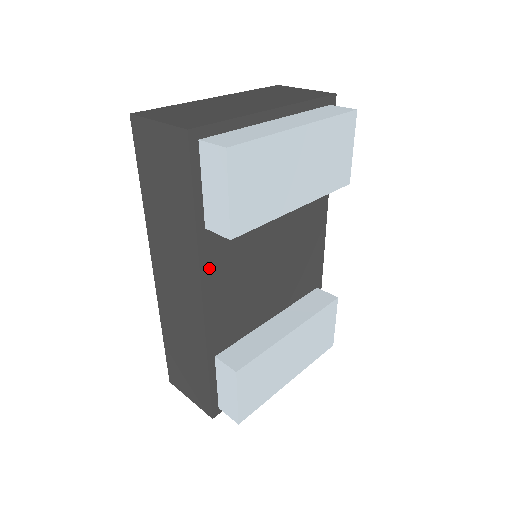
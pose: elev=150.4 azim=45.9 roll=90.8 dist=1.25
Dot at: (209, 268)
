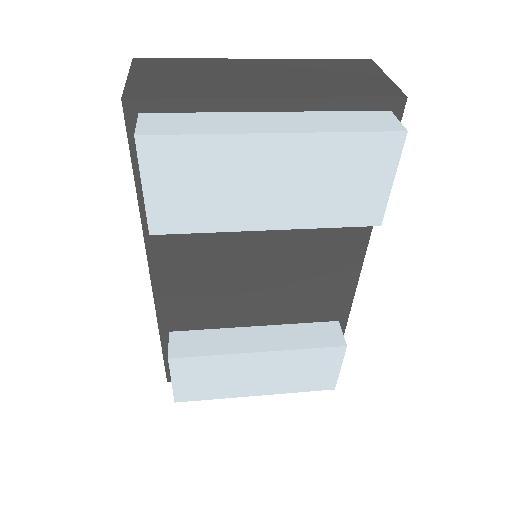
Dot at: (159, 249)
